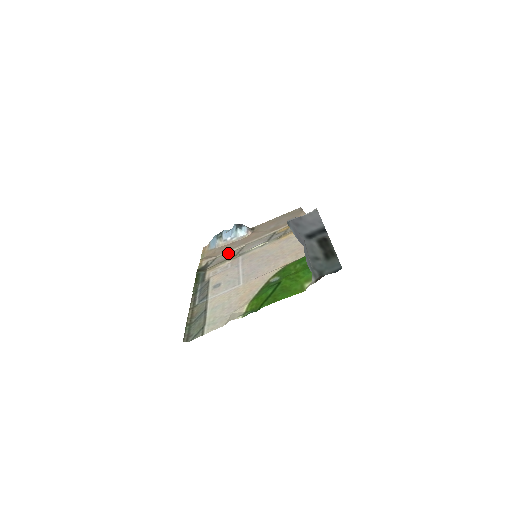
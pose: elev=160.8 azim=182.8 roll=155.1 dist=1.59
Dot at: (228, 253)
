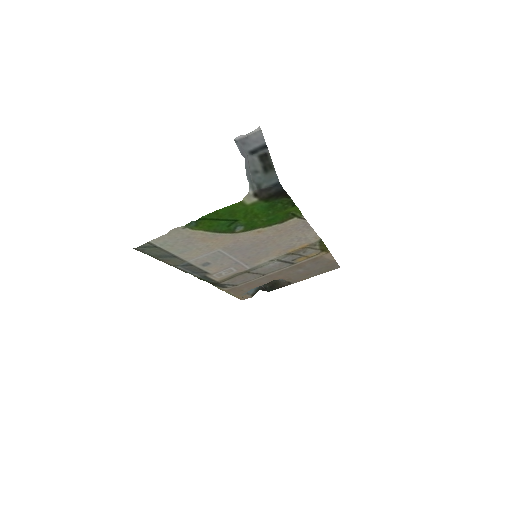
Dot at: (248, 280)
